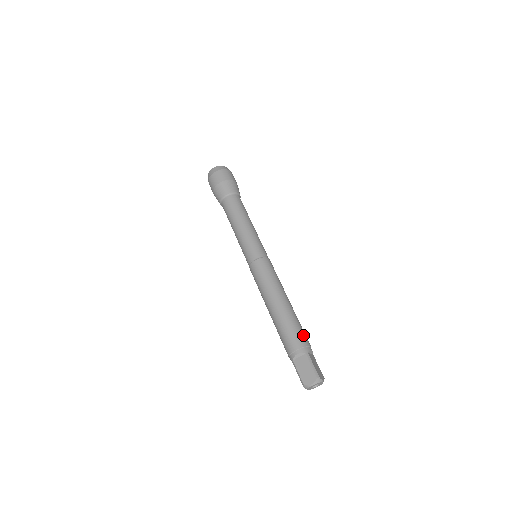
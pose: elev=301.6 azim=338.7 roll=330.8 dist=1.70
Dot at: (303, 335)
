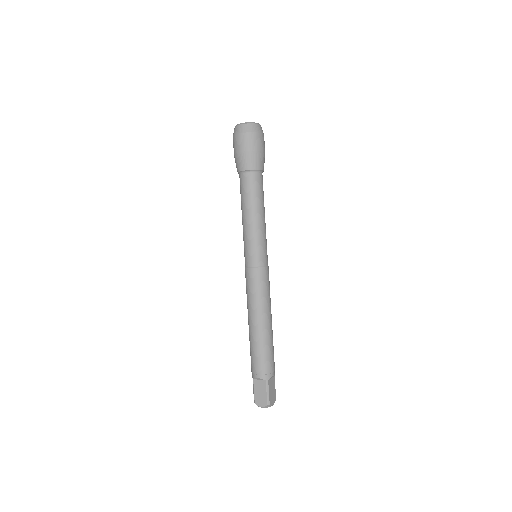
Dot at: (270, 361)
